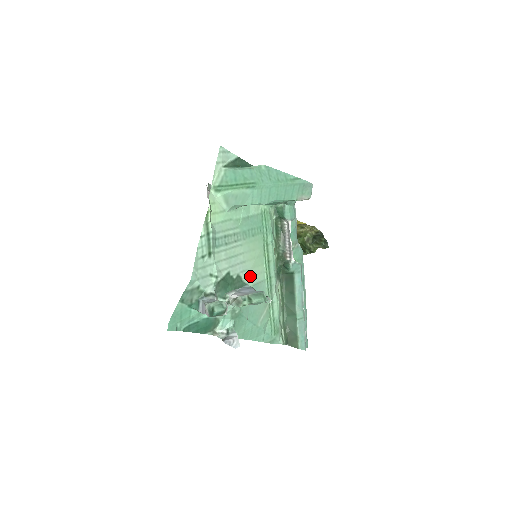
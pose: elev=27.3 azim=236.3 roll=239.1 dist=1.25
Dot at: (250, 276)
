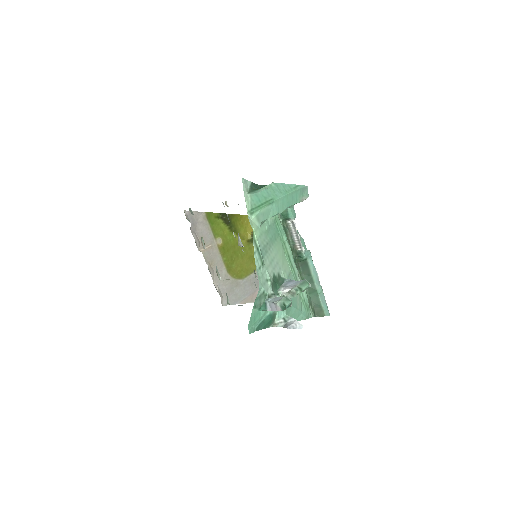
Dot at: (283, 272)
